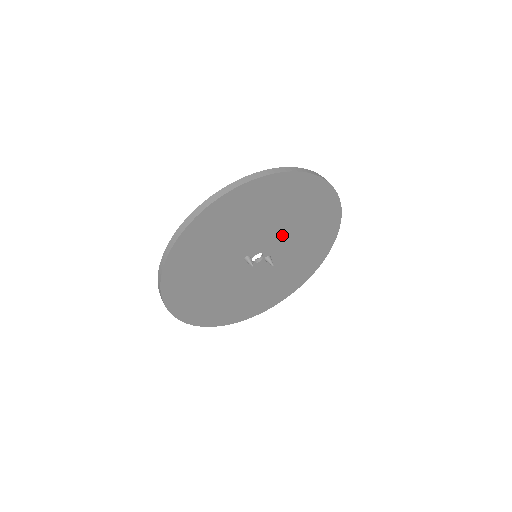
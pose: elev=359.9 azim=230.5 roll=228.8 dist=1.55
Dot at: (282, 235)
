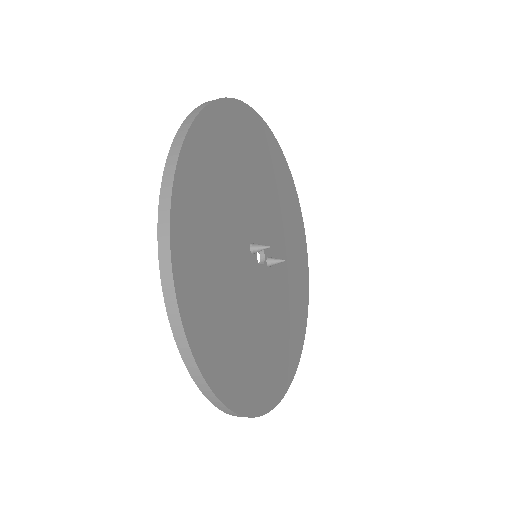
Dot at: (271, 223)
